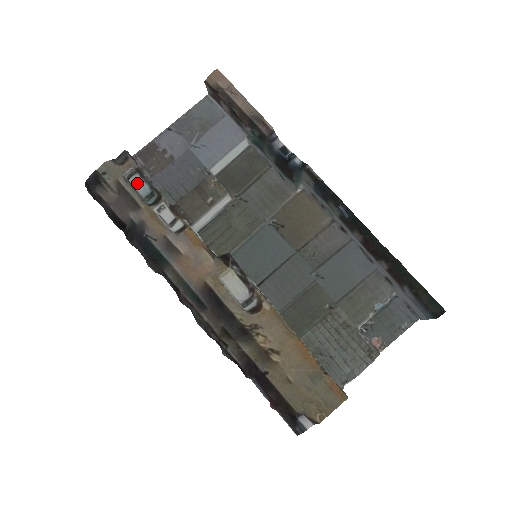
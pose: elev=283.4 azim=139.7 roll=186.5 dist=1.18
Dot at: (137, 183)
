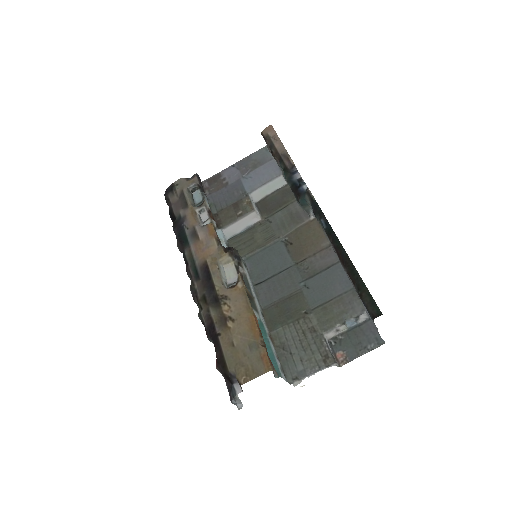
Dot at: (197, 196)
